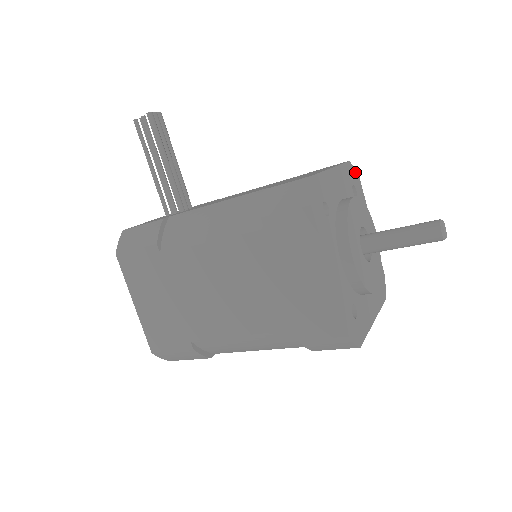
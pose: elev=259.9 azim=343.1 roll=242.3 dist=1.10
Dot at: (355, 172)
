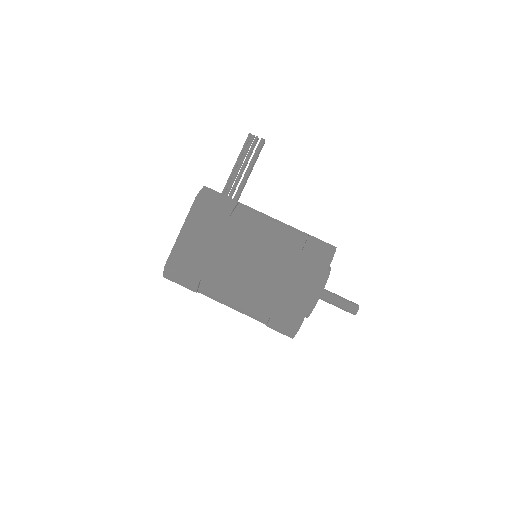
Dot at: occluded
